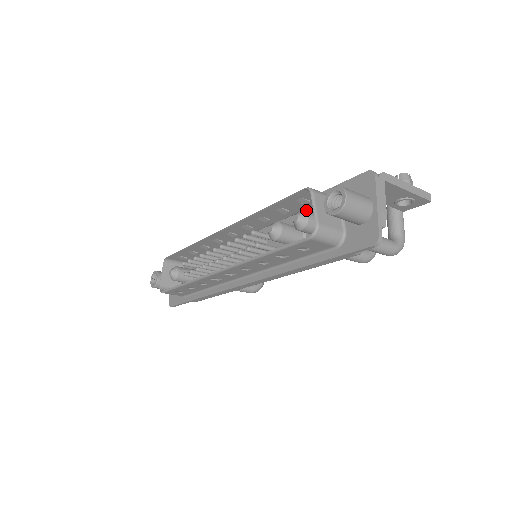
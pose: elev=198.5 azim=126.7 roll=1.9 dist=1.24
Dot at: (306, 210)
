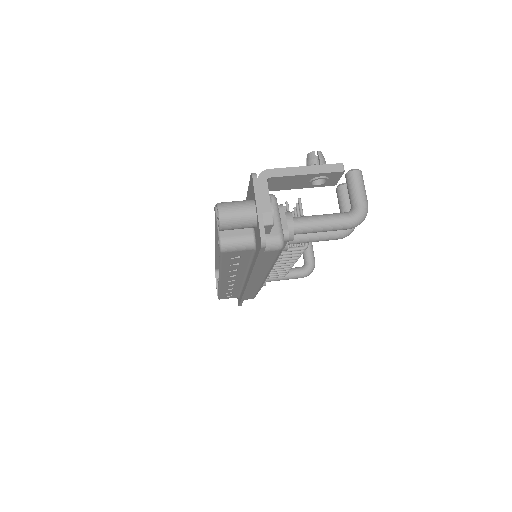
Dot at: occluded
